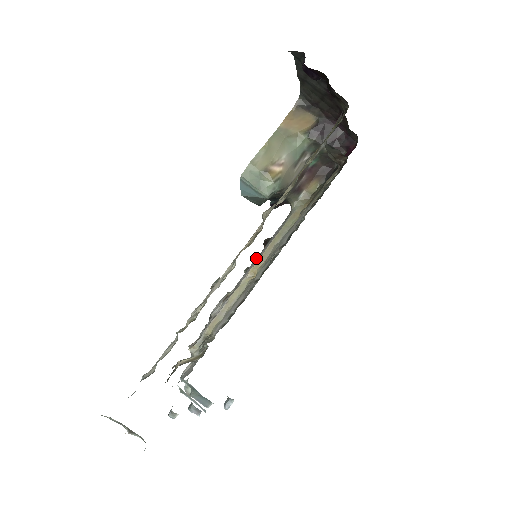
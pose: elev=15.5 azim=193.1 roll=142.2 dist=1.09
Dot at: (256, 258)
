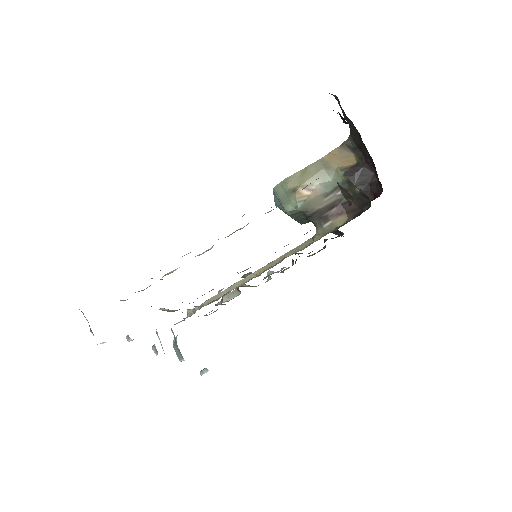
Dot at: occluded
